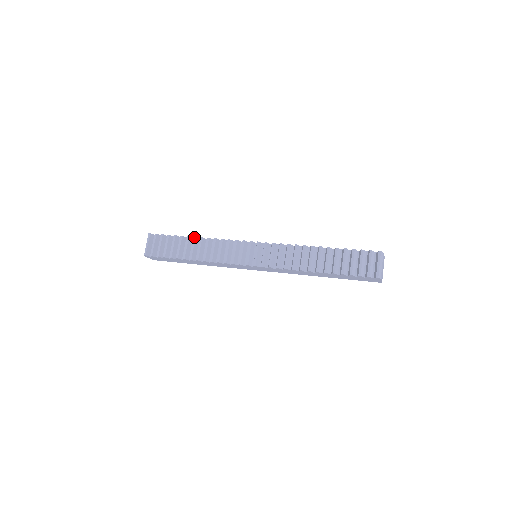
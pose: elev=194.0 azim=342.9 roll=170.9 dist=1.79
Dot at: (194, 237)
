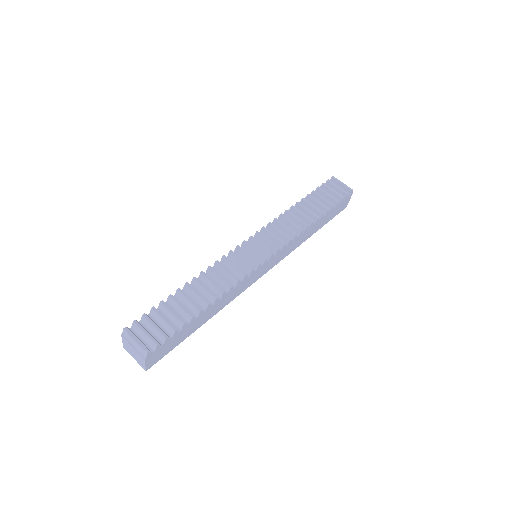
Dot at: (186, 283)
